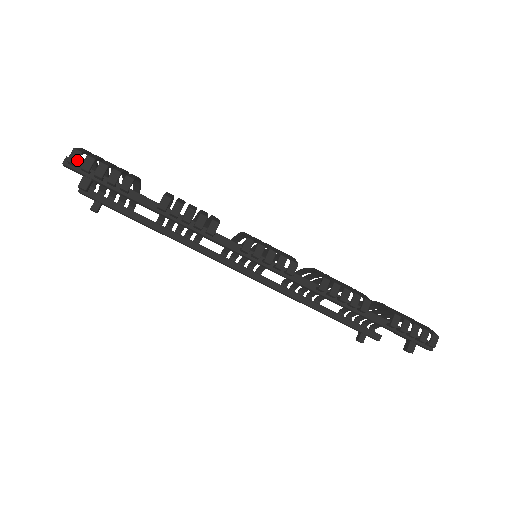
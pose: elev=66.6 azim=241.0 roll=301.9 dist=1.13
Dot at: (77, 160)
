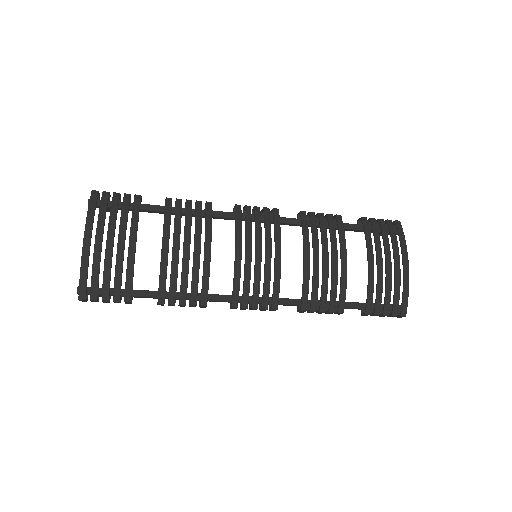
Dot at: (86, 301)
